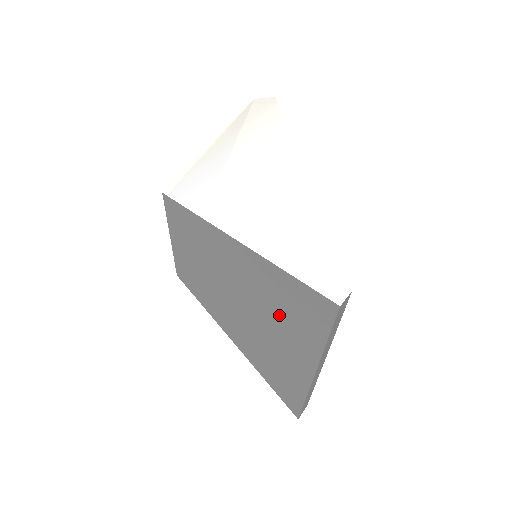
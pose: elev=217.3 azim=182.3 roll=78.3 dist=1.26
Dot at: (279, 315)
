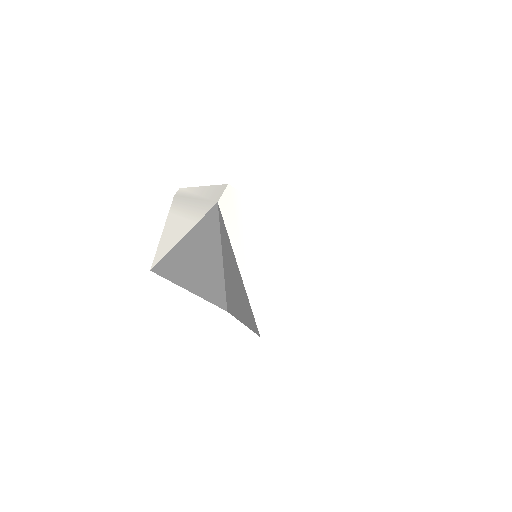
Dot at: occluded
